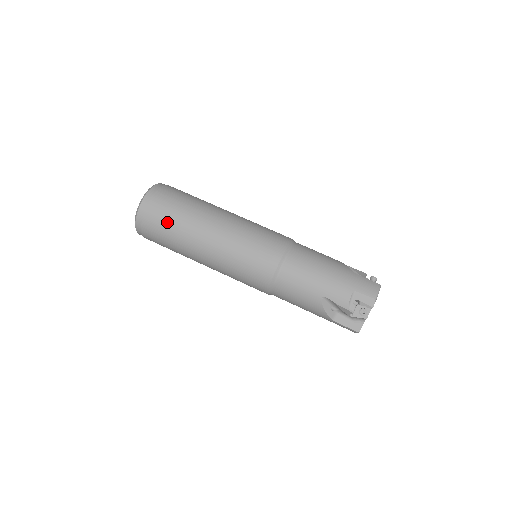
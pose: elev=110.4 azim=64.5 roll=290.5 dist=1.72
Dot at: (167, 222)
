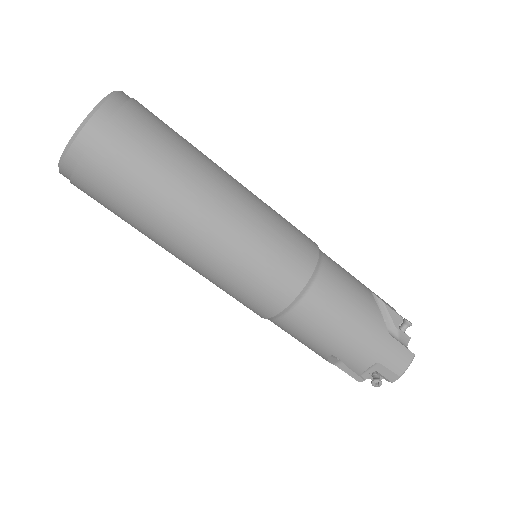
Dot at: (117, 197)
